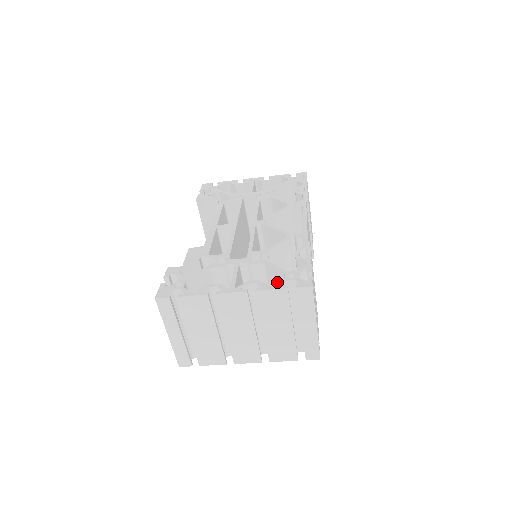
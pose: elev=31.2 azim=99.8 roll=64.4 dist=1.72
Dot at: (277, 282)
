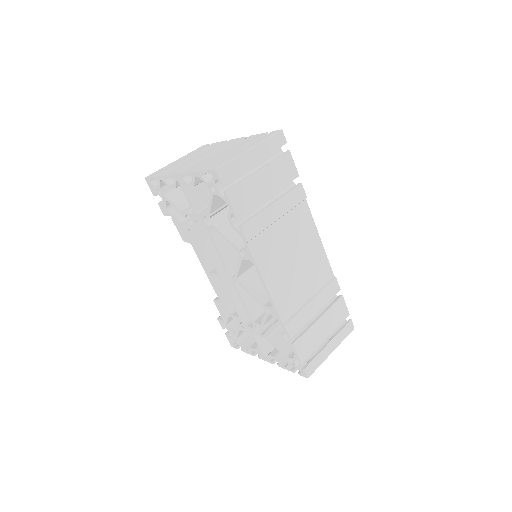
Dot at: occluded
